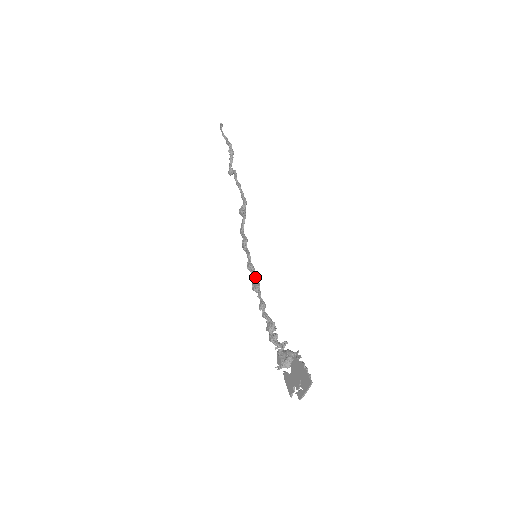
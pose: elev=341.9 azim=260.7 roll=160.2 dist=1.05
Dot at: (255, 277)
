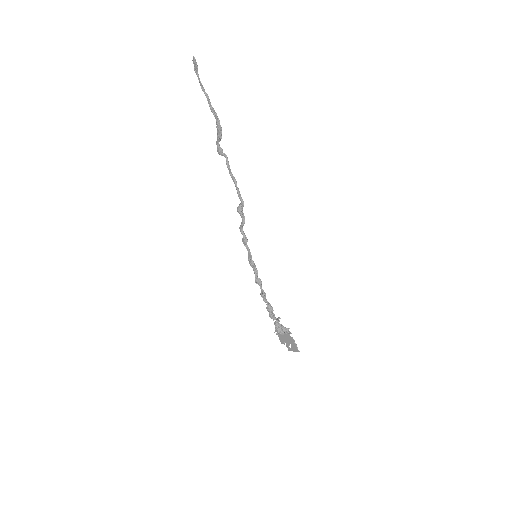
Dot at: (257, 275)
